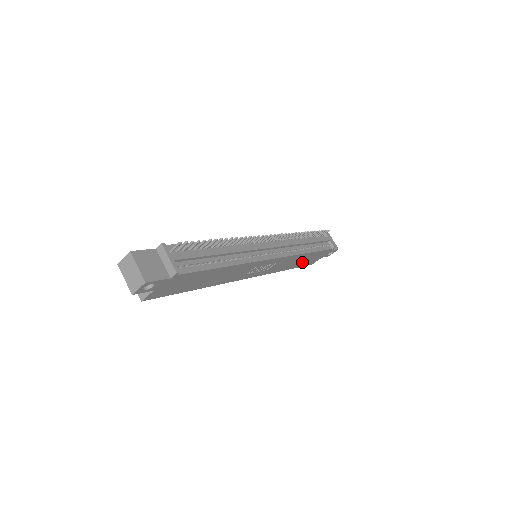
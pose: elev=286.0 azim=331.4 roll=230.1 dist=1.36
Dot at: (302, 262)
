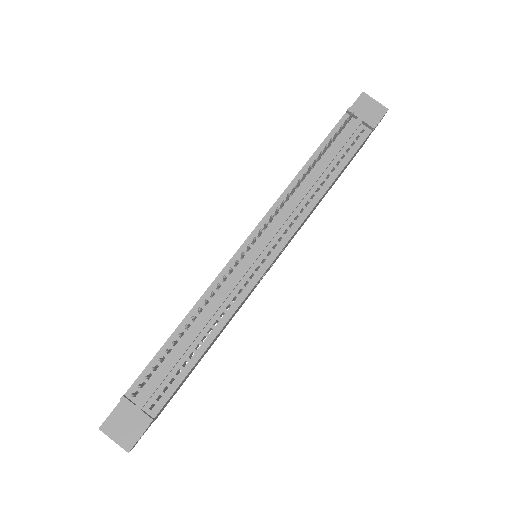
Dot at: occluded
